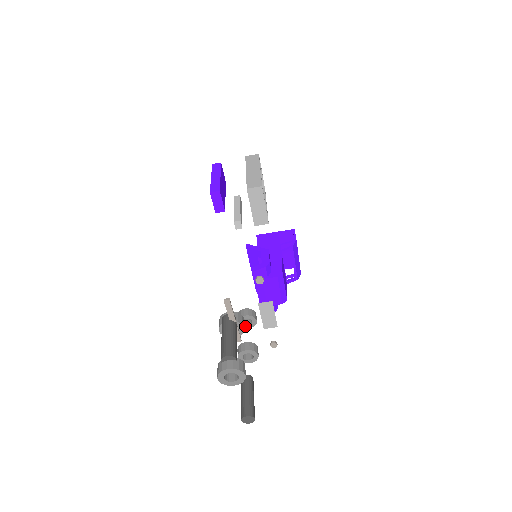
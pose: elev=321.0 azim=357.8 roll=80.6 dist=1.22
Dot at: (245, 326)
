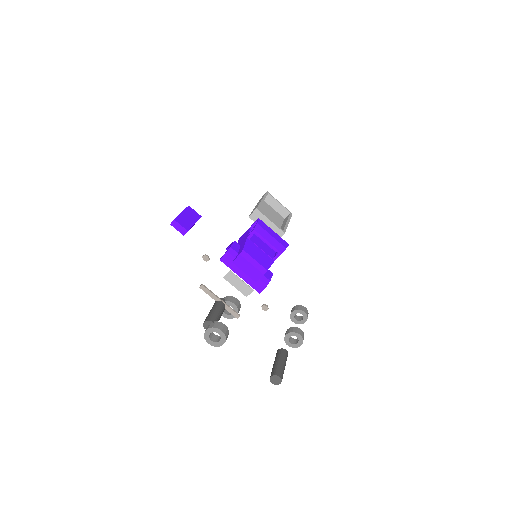
Dot at: (301, 322)
